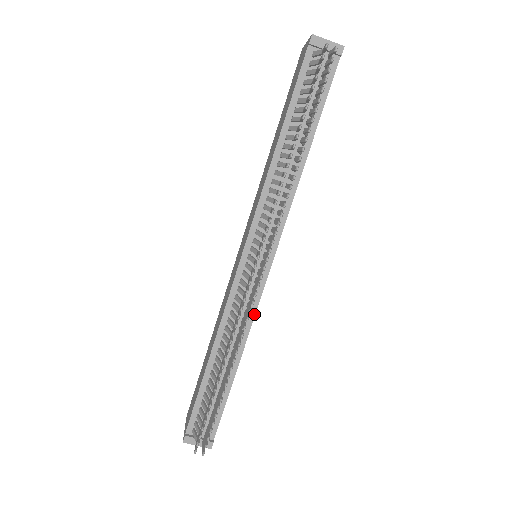
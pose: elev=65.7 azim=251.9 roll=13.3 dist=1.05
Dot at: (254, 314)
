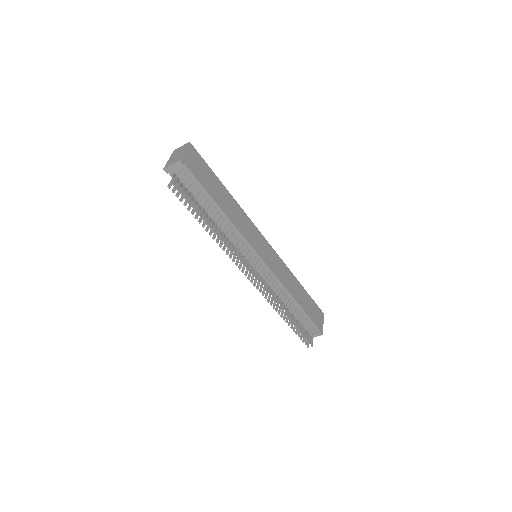
Dot at: (279, 281)
